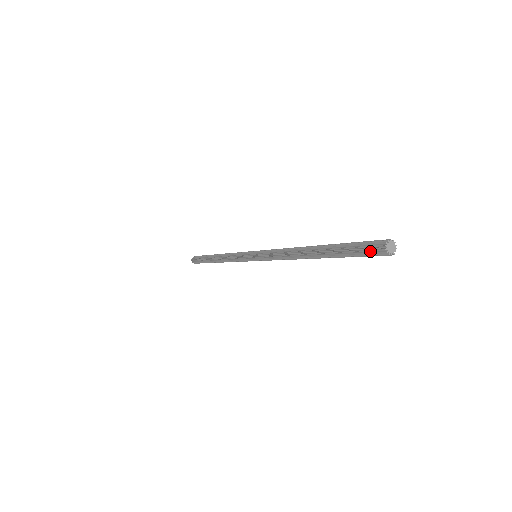
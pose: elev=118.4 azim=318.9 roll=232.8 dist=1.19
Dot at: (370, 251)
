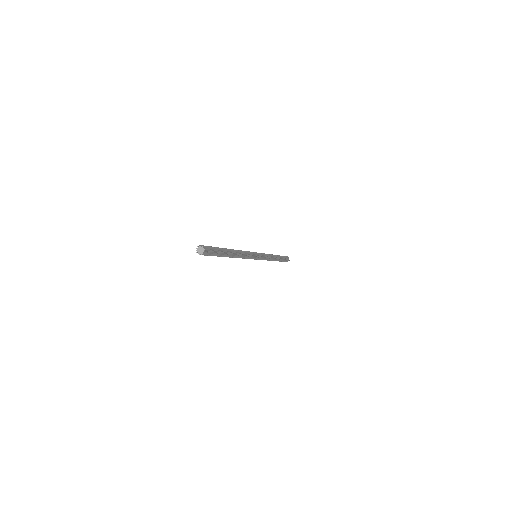
Dot at: (207, 254)
